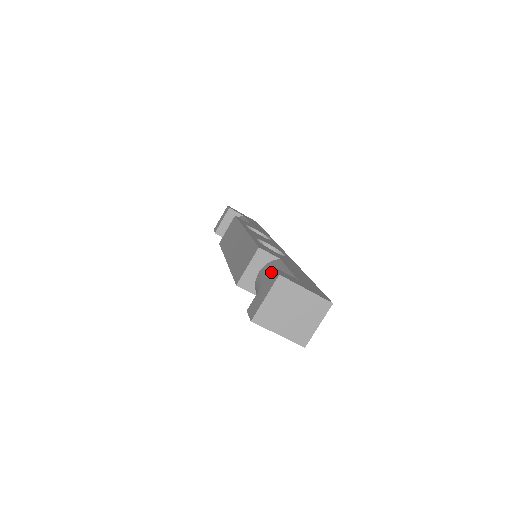
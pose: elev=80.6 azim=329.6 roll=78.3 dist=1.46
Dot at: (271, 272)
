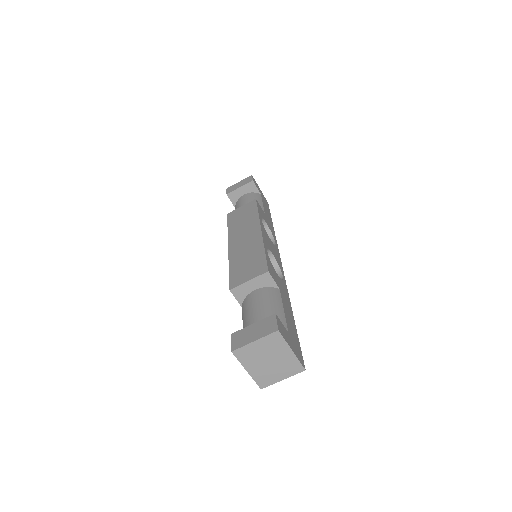
Dot at: (271, 318)
